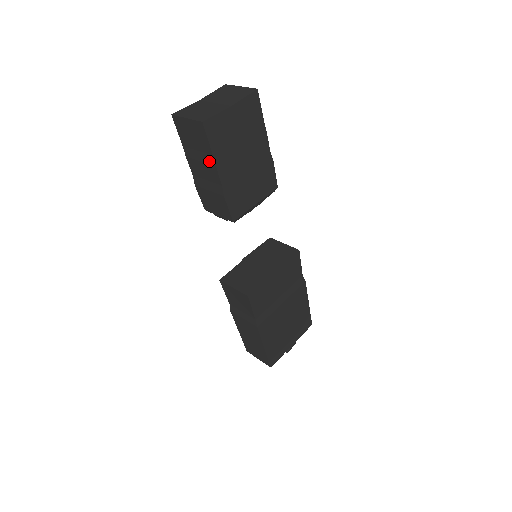
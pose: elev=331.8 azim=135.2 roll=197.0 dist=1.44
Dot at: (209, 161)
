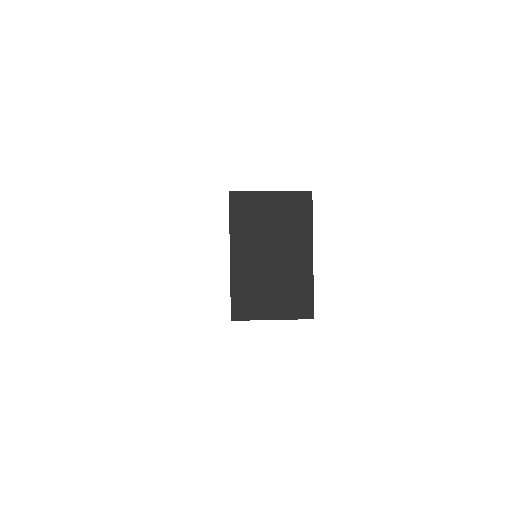
Dot at: occluded
